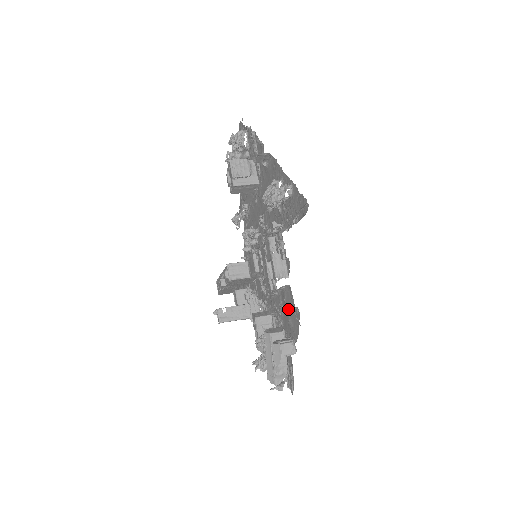
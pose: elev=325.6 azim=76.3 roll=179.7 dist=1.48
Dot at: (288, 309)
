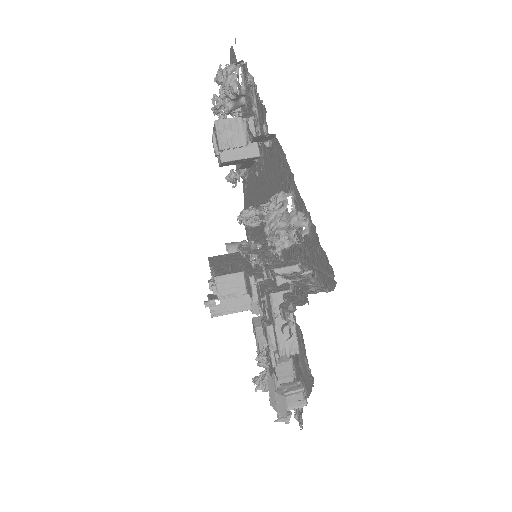
Dot at: occluded
